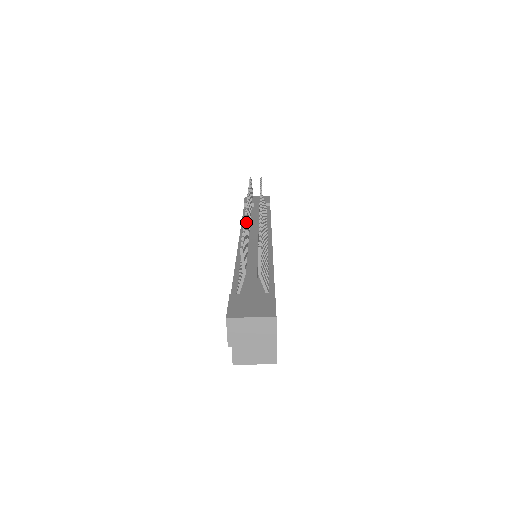
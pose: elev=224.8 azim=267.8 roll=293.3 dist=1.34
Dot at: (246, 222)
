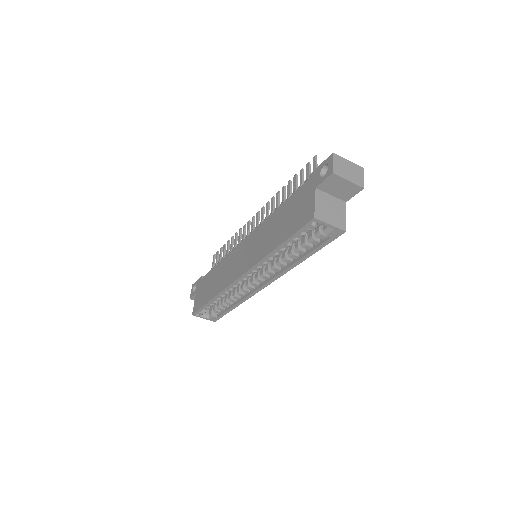
Dot at: occluded
